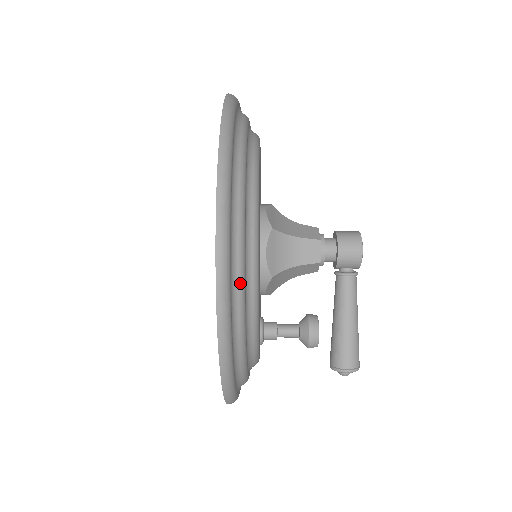
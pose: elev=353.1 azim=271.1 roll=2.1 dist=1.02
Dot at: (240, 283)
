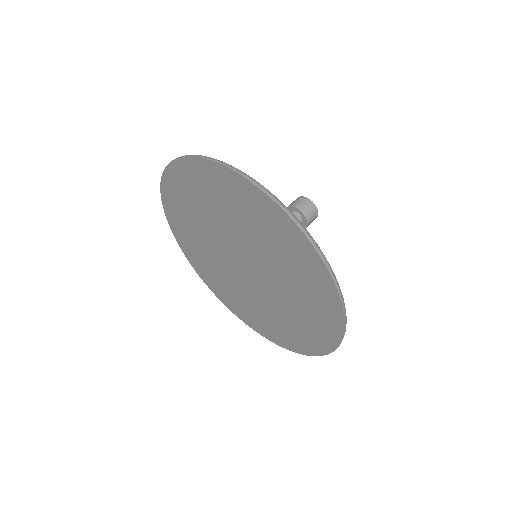
Dot at: occluded
